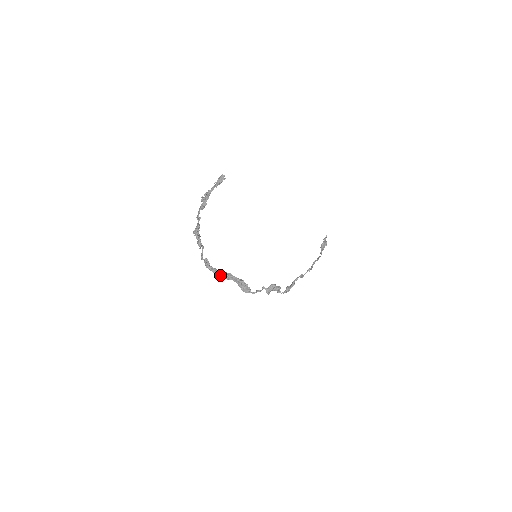
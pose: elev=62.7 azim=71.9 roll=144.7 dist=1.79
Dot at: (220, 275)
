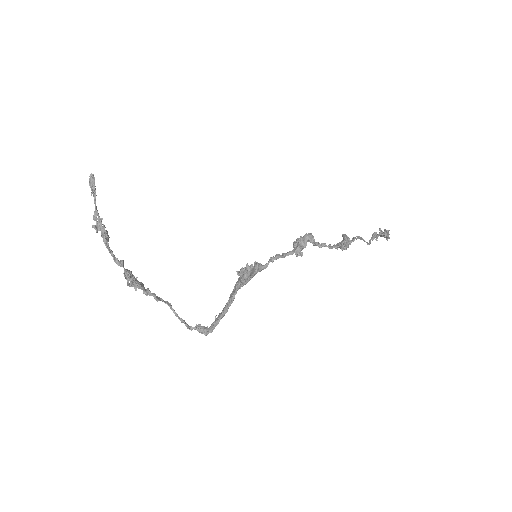
Dot at: (221, 313)
